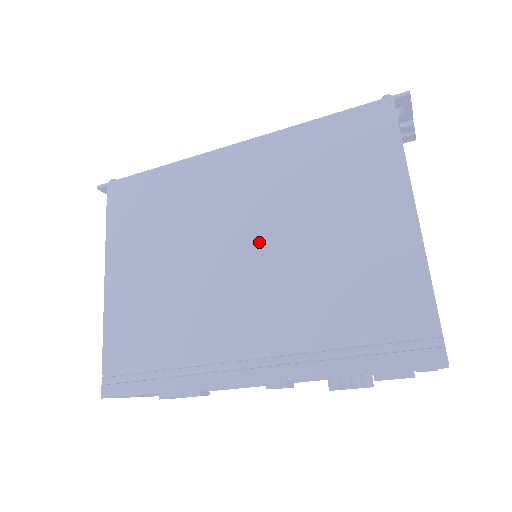
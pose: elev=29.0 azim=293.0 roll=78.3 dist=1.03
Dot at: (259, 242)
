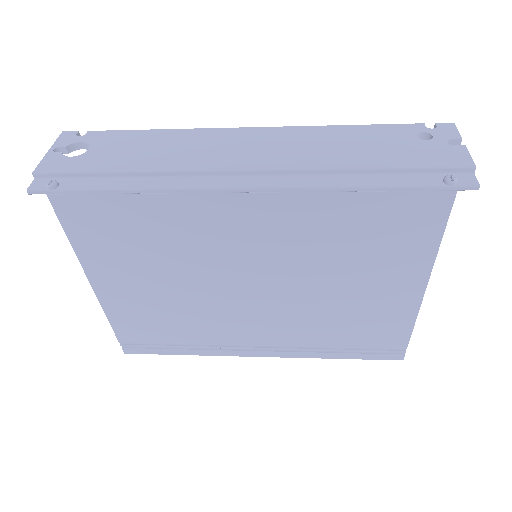
Dot at: (273, 285)
